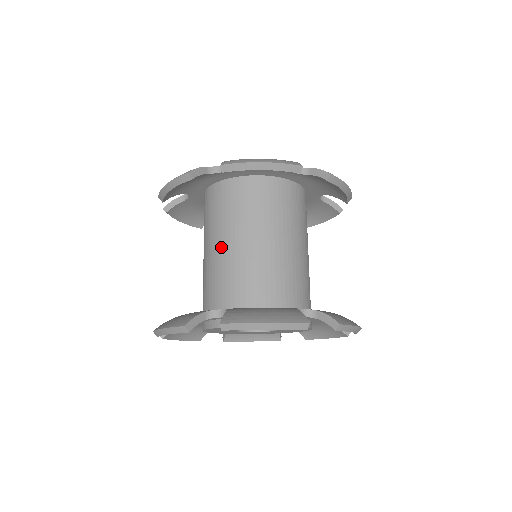
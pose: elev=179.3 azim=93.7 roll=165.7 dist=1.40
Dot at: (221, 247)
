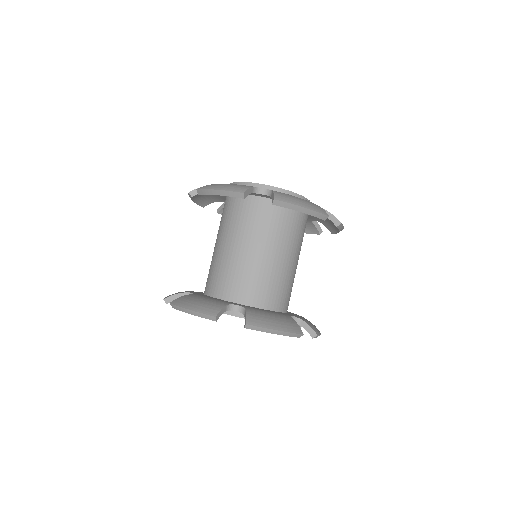
Dot at: (215, 247)
